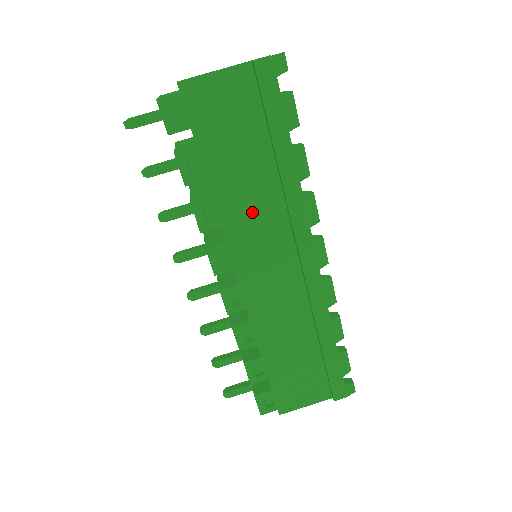
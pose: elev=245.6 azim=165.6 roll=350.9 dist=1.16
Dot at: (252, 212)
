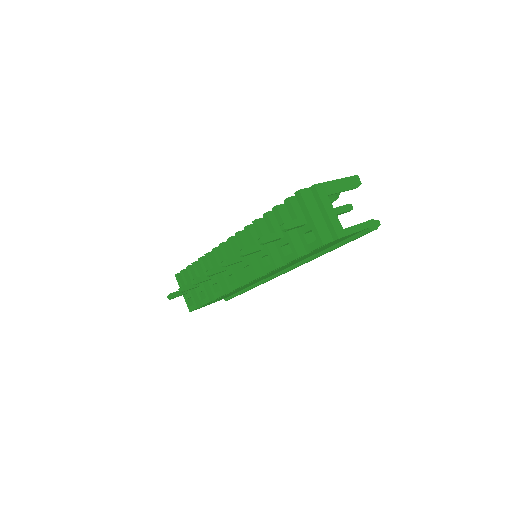
Dot at: occluded
